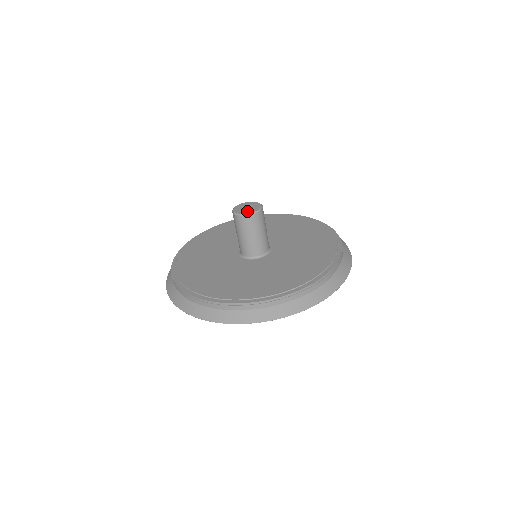
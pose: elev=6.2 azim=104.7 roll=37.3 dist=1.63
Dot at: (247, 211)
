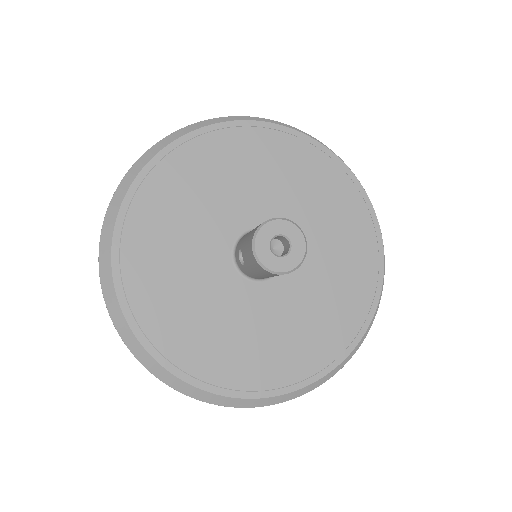
Dot at: (285, 262)
